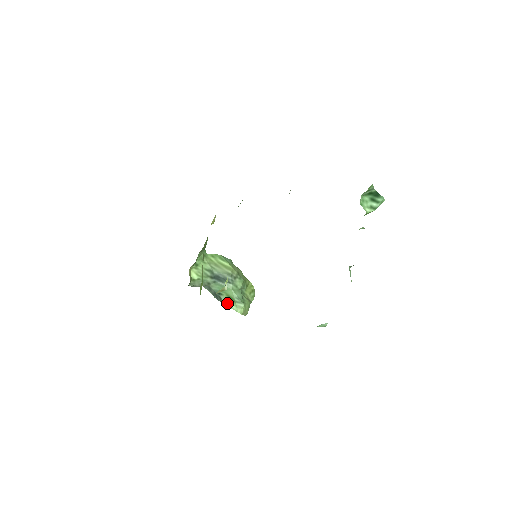
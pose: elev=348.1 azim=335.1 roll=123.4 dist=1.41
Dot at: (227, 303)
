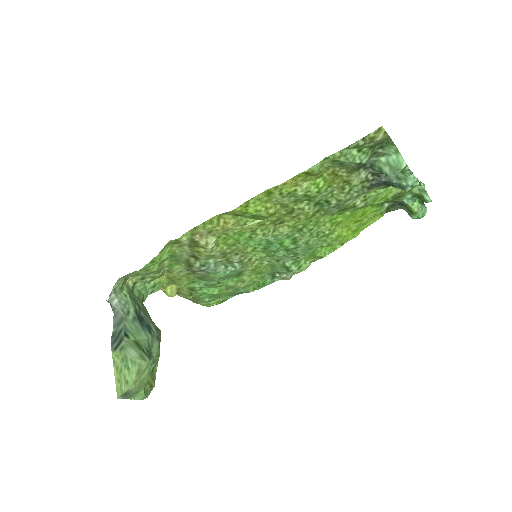
Dot at: (127, 347)
